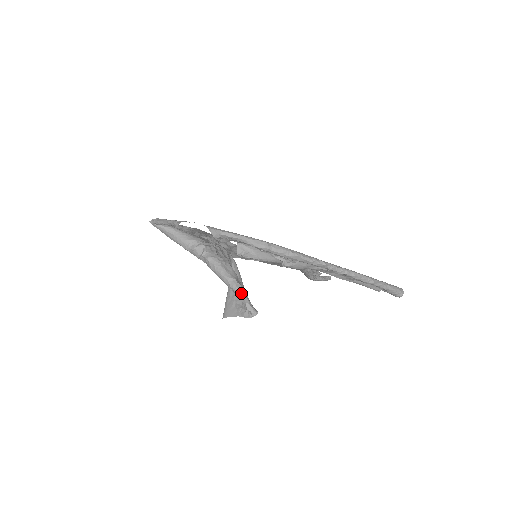
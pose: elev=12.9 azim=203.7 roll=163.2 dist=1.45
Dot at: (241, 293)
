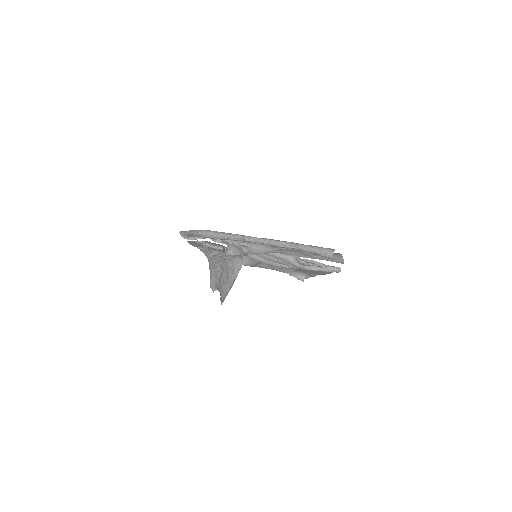
Dot at: (210, 277)
